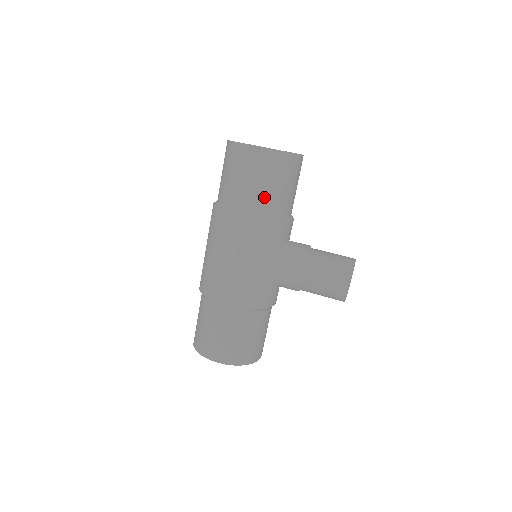
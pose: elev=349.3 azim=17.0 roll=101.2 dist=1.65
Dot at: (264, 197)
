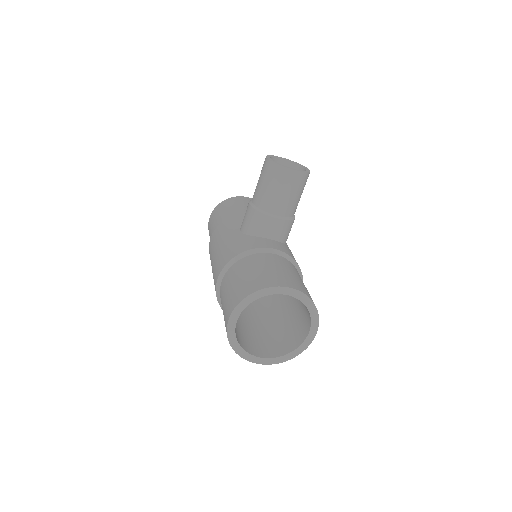
Dot at: (220, 220)
